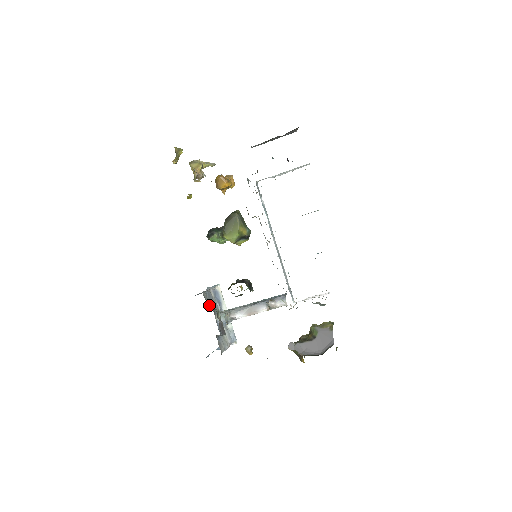
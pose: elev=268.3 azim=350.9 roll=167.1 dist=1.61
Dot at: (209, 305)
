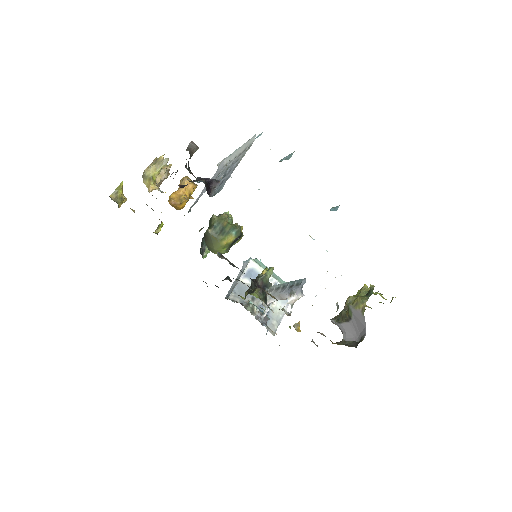
Dot at: (242, 300)
